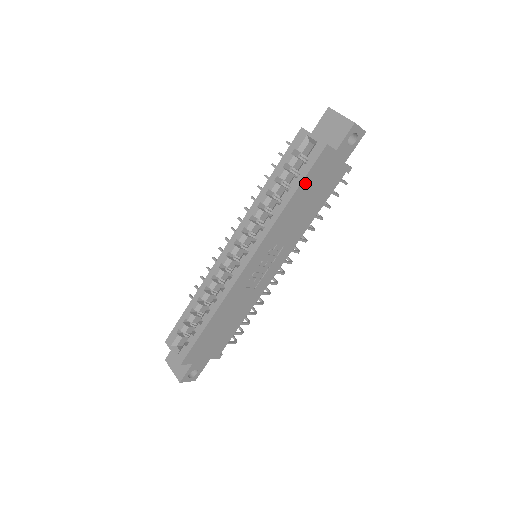
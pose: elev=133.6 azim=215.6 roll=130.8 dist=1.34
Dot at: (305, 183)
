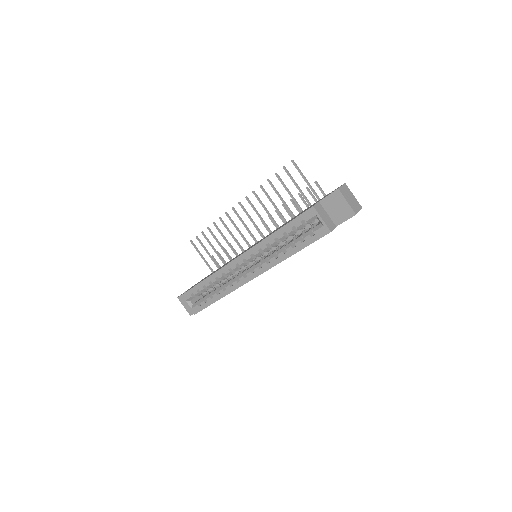
Dot at: (307, 245)
